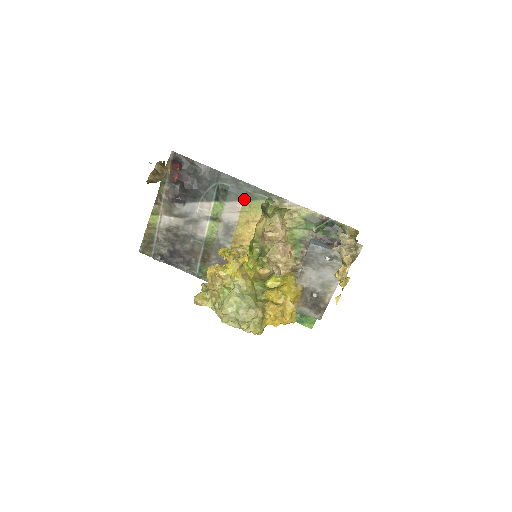
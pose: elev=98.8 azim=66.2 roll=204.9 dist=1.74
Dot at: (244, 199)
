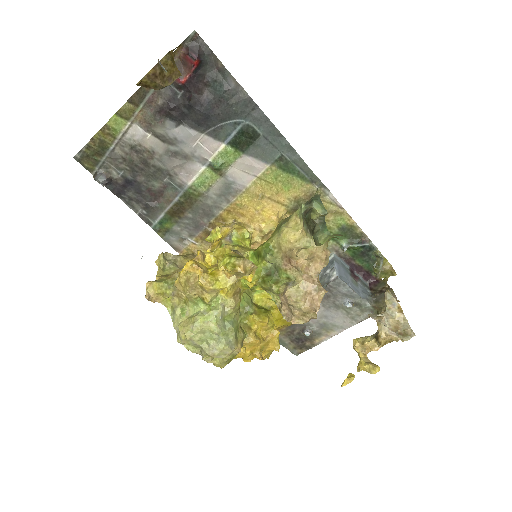
Dot at: (273, 163)
